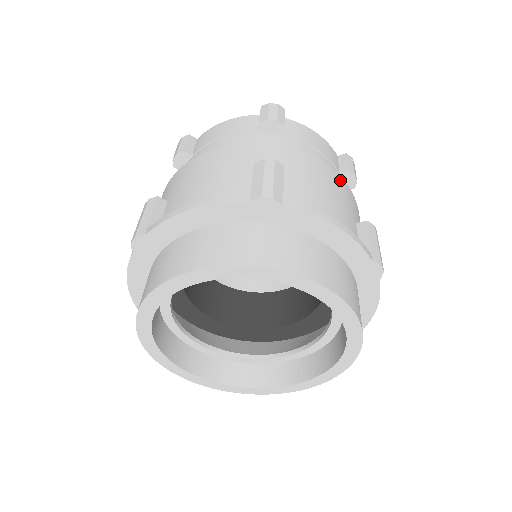
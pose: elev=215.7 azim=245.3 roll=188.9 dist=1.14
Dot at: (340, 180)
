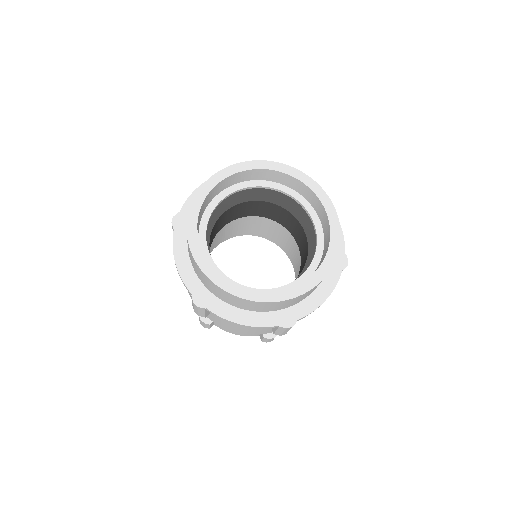
Dot at: occluded
